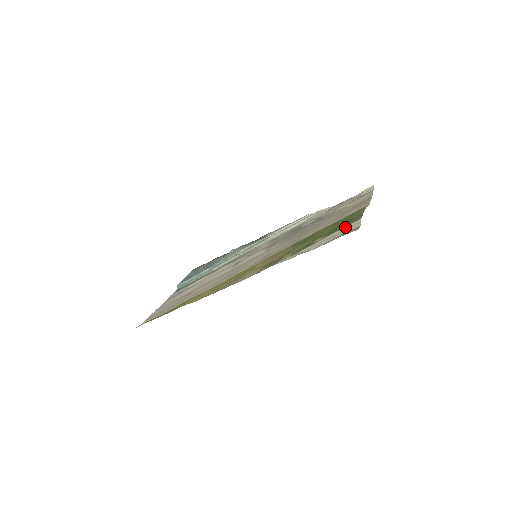
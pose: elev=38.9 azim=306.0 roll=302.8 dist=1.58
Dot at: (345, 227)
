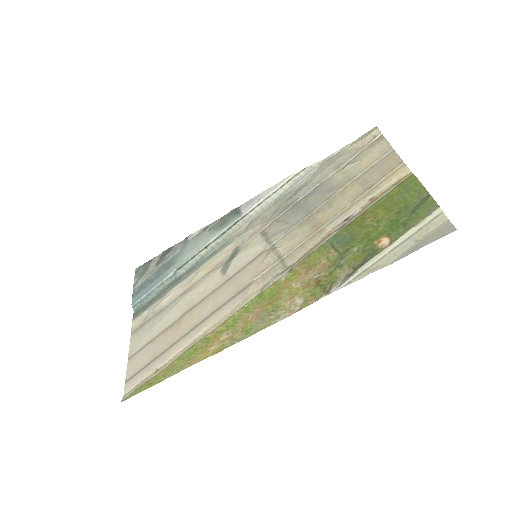
Dot at: (420, 222)
